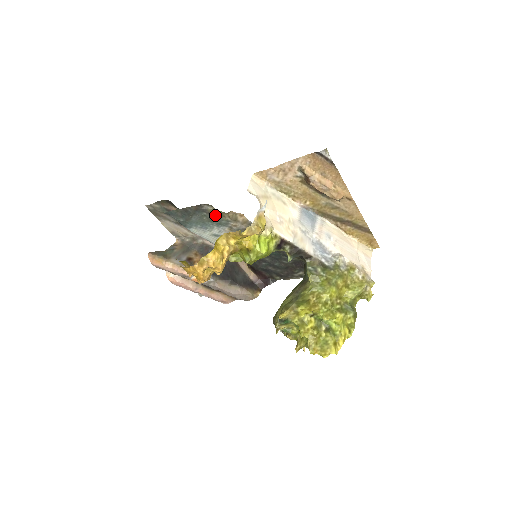
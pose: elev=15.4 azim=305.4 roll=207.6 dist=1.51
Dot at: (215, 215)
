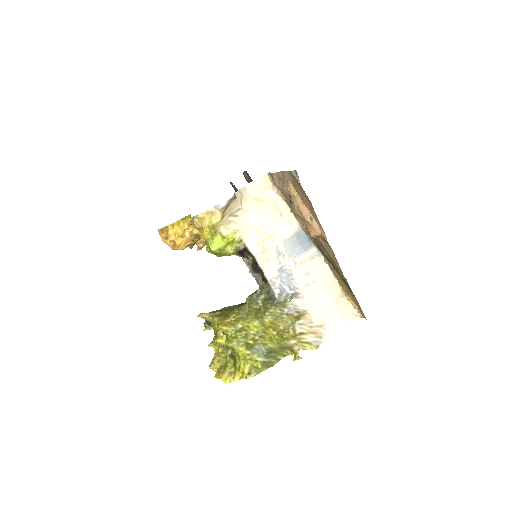
Dot at: occluded
